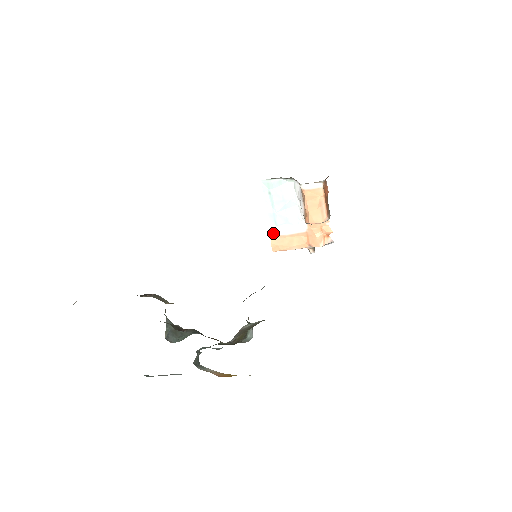
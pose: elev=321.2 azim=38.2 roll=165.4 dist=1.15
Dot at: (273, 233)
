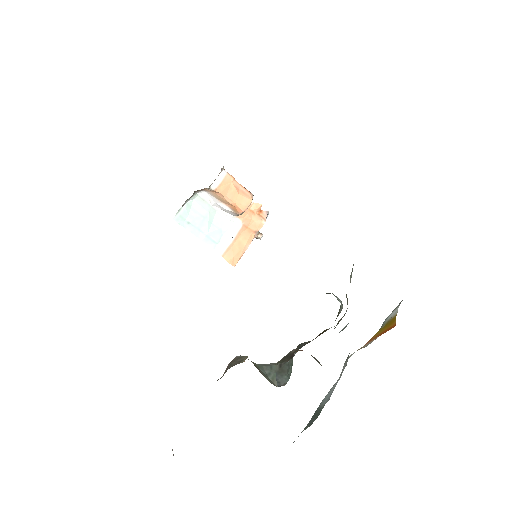
Dot at: (220, 252)
